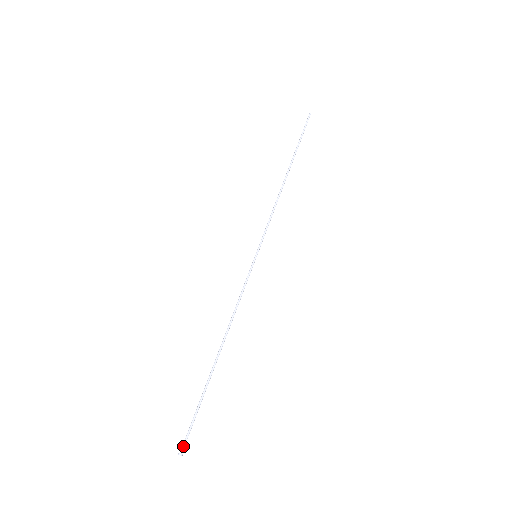
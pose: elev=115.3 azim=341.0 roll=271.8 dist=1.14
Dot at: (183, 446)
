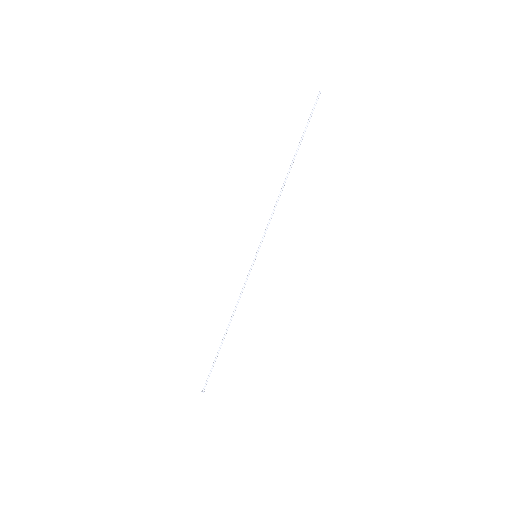
Dot at: (204, 388)
